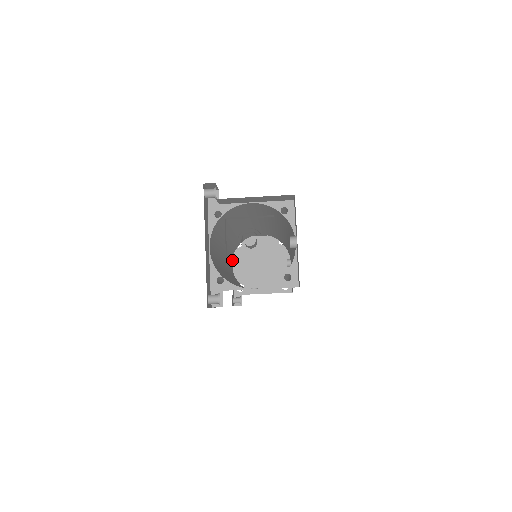
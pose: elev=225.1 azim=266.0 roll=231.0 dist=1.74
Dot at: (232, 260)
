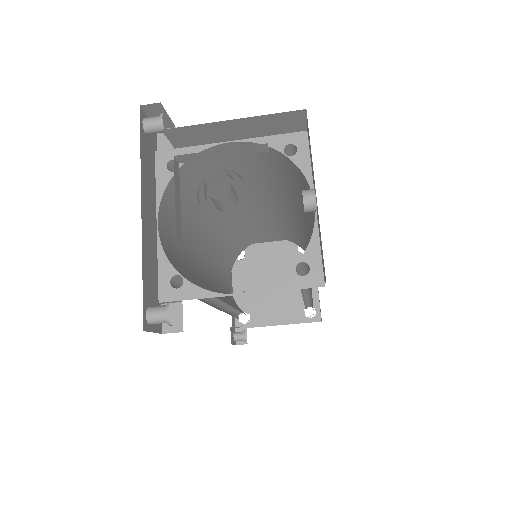
Dot at: (231, 278)
